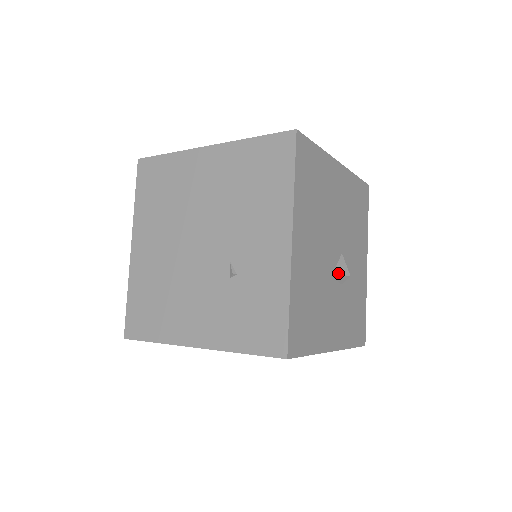
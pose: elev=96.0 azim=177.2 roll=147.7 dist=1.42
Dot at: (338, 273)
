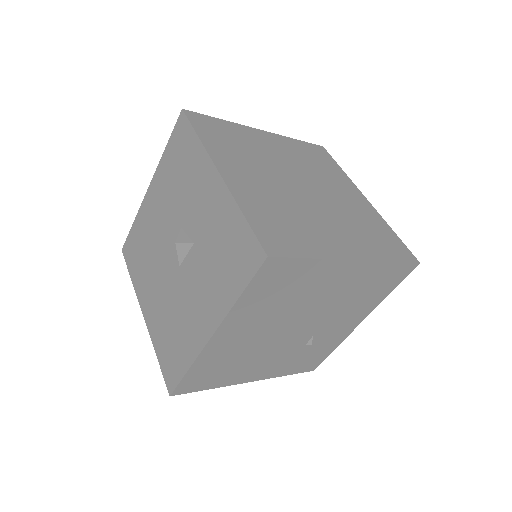
Dot at: occluded
